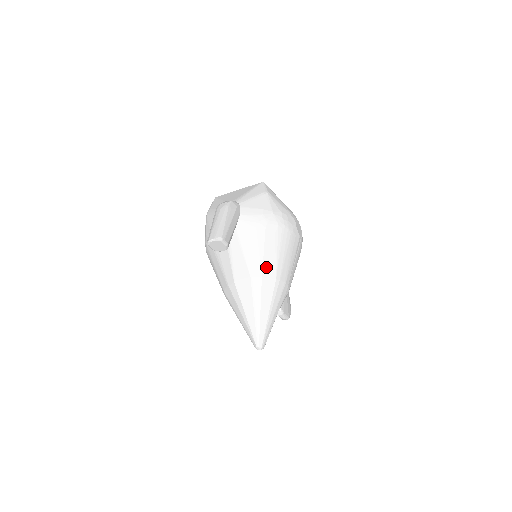
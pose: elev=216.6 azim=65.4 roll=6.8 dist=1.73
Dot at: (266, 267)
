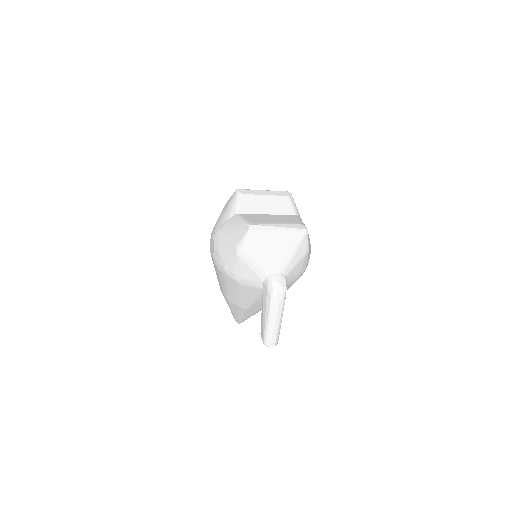
Dot at: occluded
